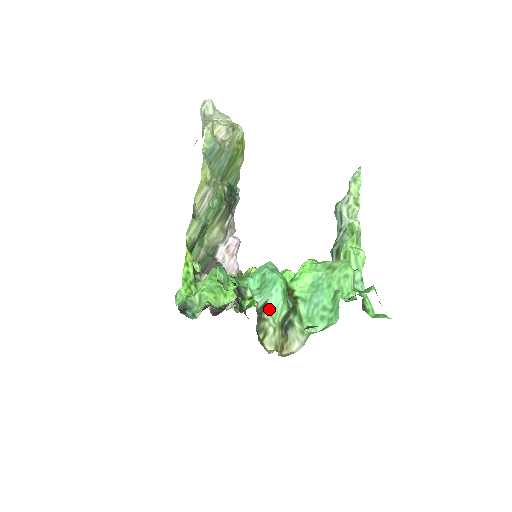
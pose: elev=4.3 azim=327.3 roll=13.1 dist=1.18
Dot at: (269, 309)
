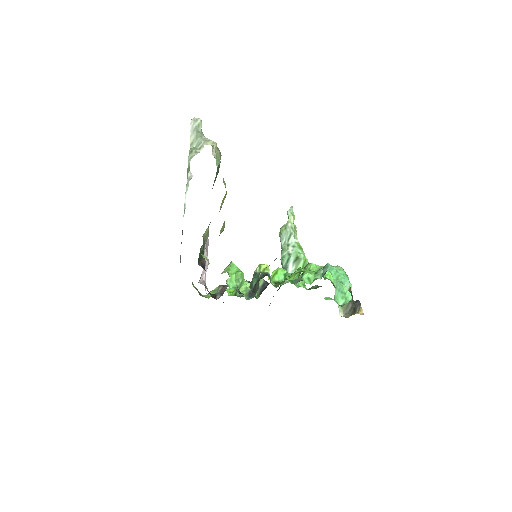
Dot at: (350, 291)
